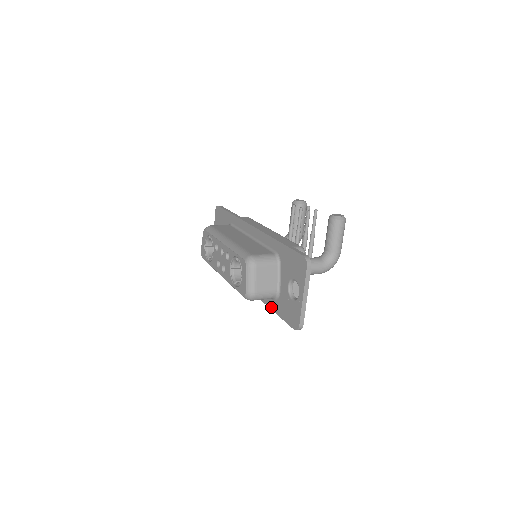
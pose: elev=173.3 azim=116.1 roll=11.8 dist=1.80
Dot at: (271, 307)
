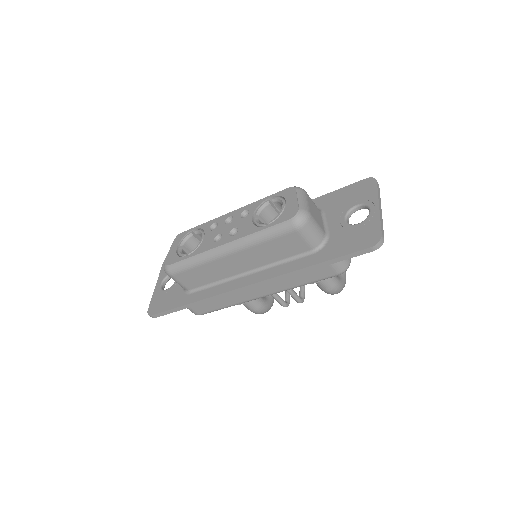
Dot at: (311, 263)
